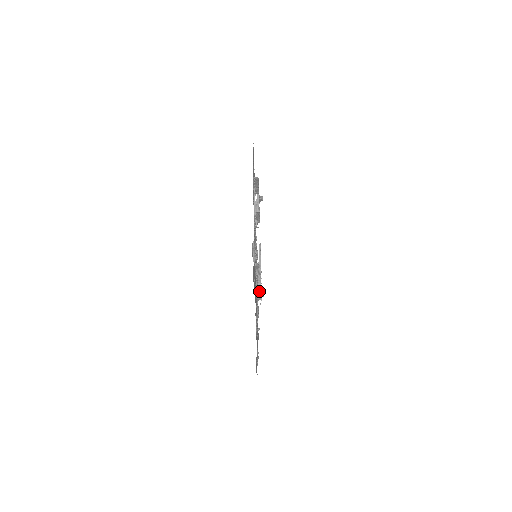
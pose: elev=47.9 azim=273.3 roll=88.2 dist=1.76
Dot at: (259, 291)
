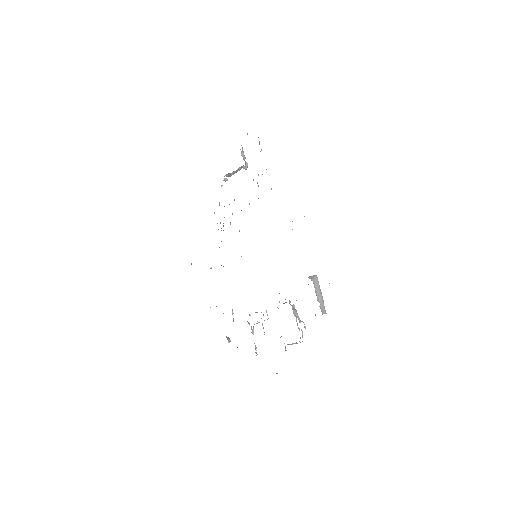
Dot at: (230, 174)
